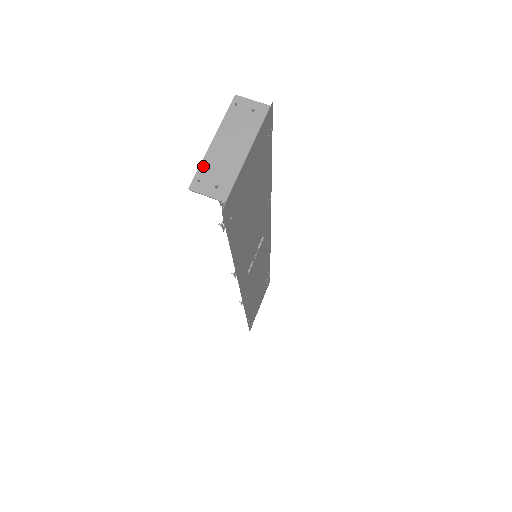
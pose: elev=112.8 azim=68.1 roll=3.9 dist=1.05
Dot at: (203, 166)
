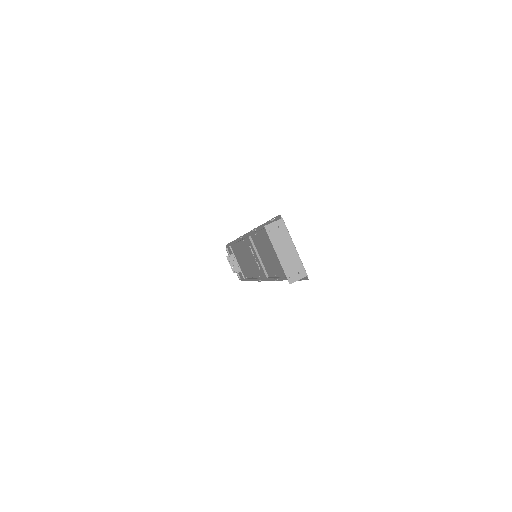
Dot at: (285, 270)
